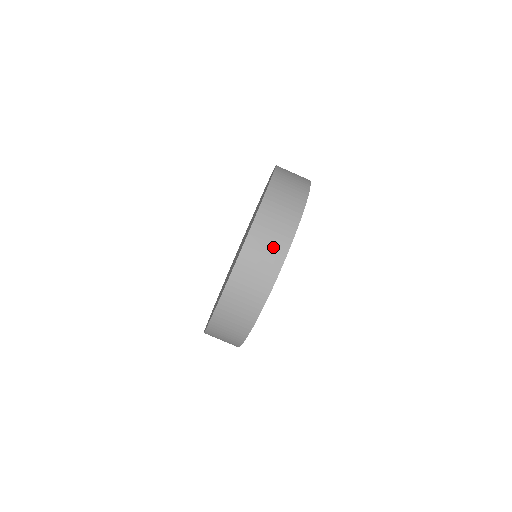
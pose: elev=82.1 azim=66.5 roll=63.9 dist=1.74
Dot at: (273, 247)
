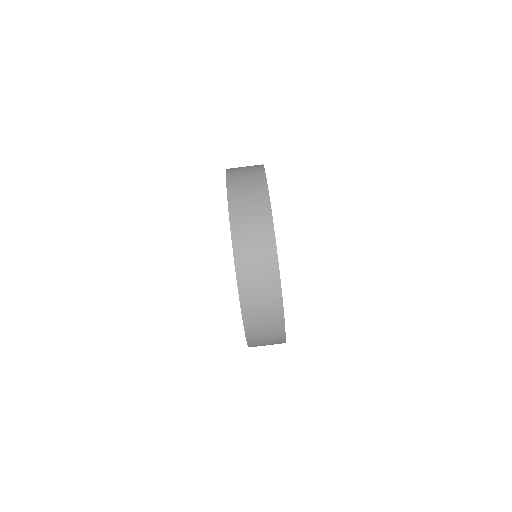
Dot at: (250, 169)
